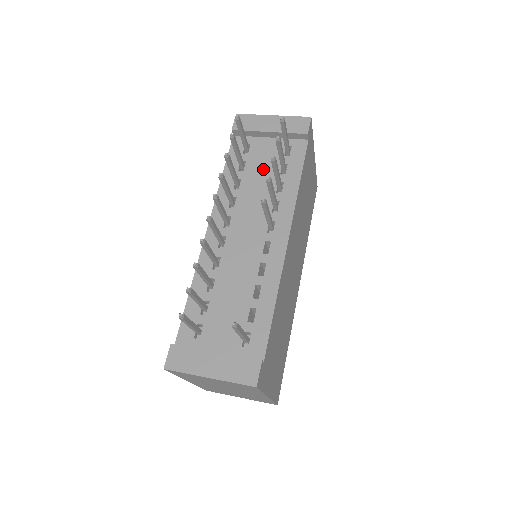
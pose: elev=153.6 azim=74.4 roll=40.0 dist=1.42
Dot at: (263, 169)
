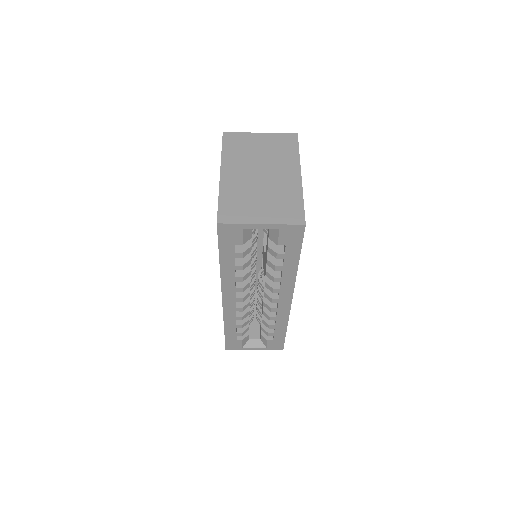
Dot at: occluded
